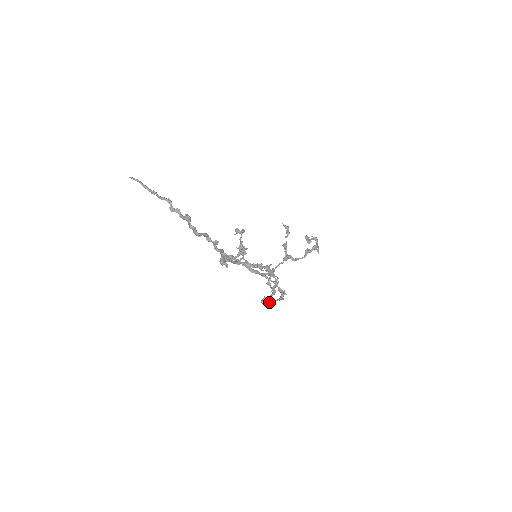
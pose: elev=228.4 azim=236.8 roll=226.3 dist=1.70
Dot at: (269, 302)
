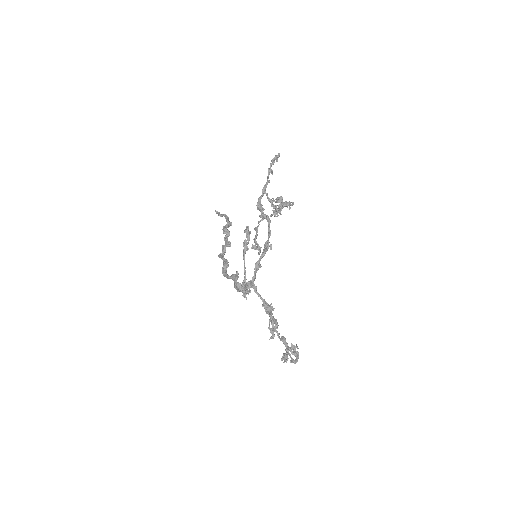
Dot at: (245, 246)
